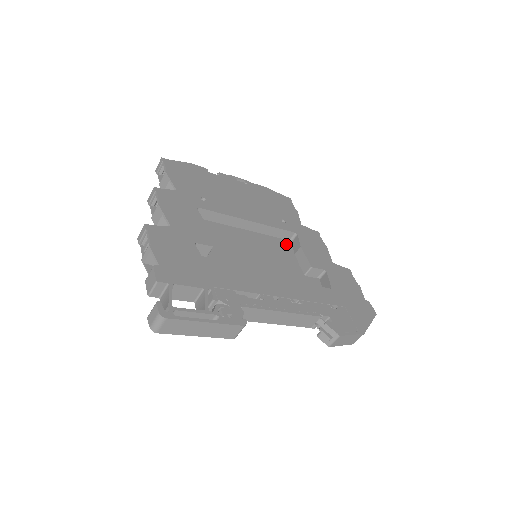
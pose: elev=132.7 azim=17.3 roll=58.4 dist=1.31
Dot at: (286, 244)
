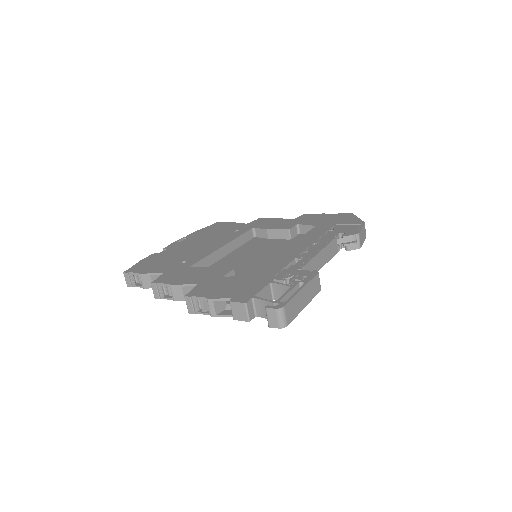
Dot at: (256, 240)
